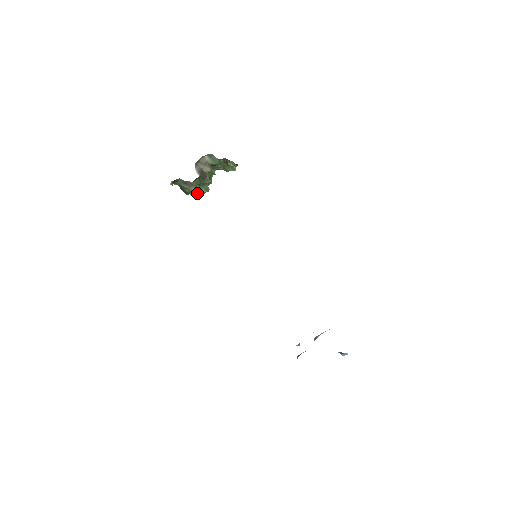
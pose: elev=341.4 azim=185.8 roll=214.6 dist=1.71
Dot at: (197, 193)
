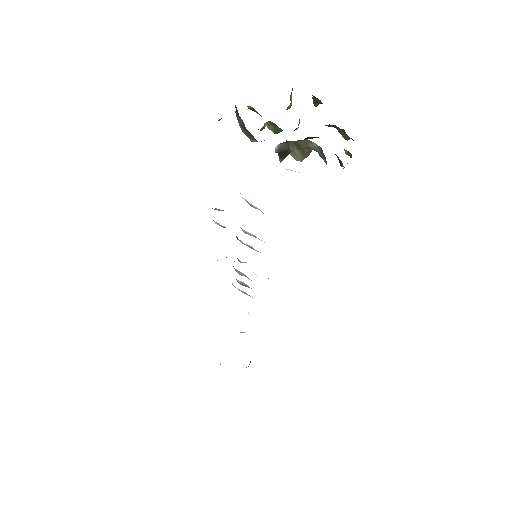
Dot at: occluded
